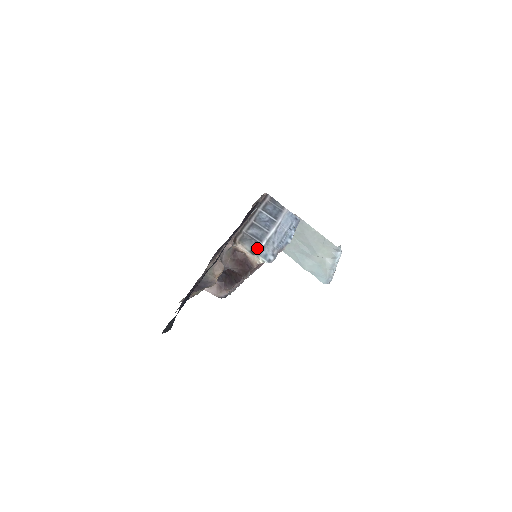
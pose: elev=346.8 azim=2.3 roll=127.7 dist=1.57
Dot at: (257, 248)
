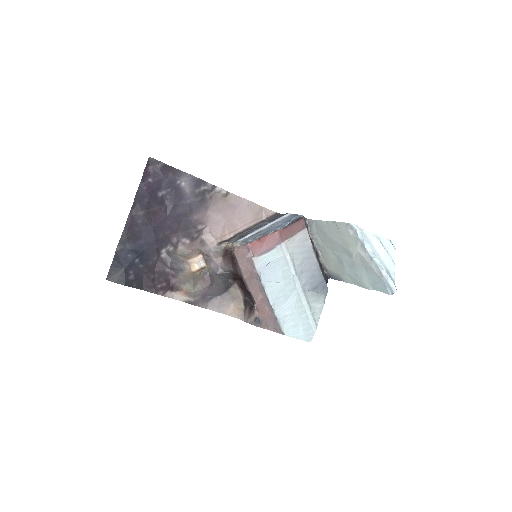
Dot at: (240, 239)
